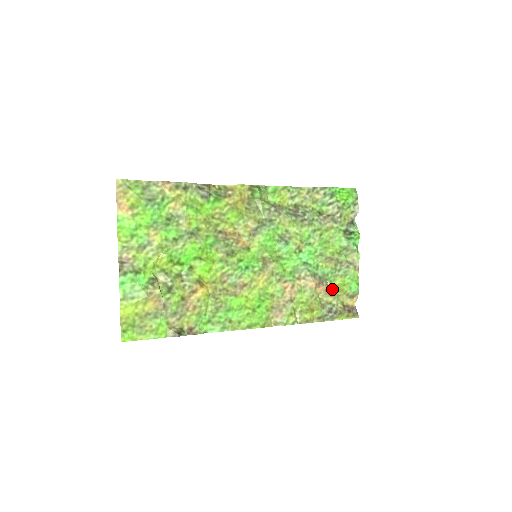
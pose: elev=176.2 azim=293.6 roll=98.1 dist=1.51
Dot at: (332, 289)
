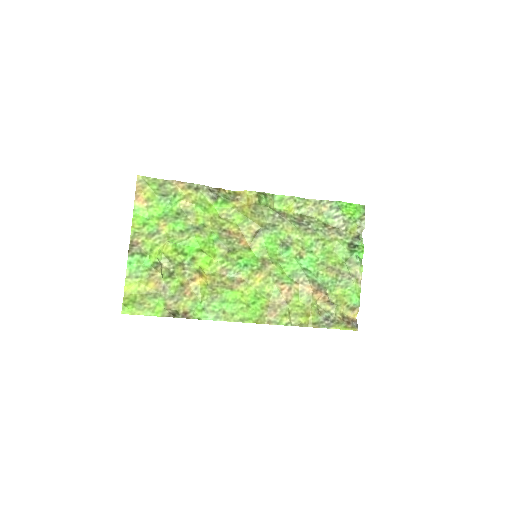
Dot at: (331, 298)
